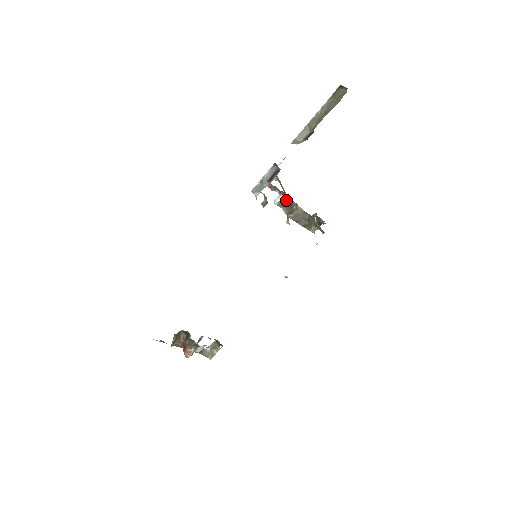
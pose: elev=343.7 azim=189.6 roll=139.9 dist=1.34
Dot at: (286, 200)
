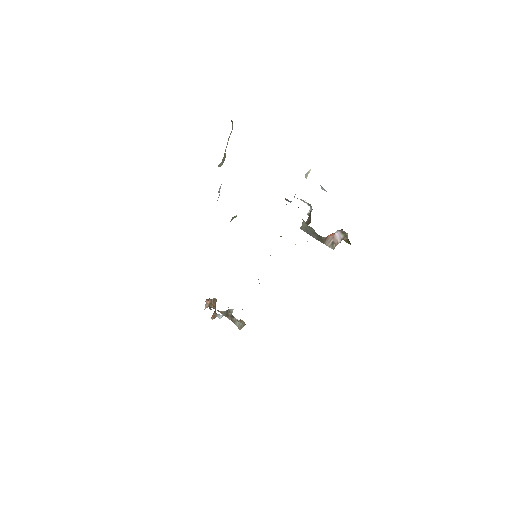
Dot at: (310, 212)
